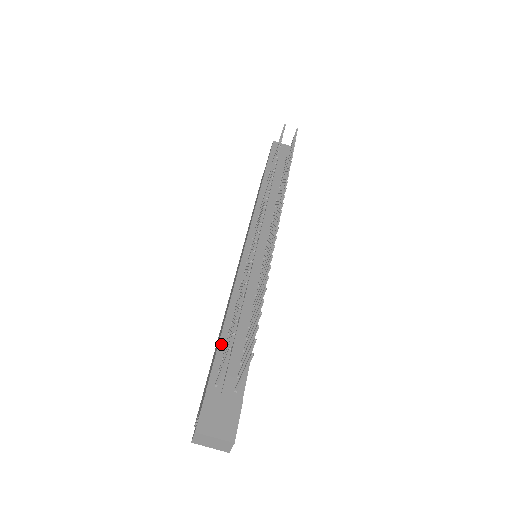
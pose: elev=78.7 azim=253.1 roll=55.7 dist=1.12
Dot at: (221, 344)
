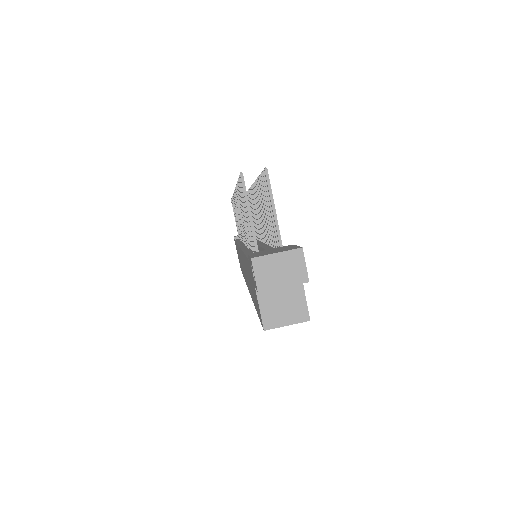
Dot at: occluded
